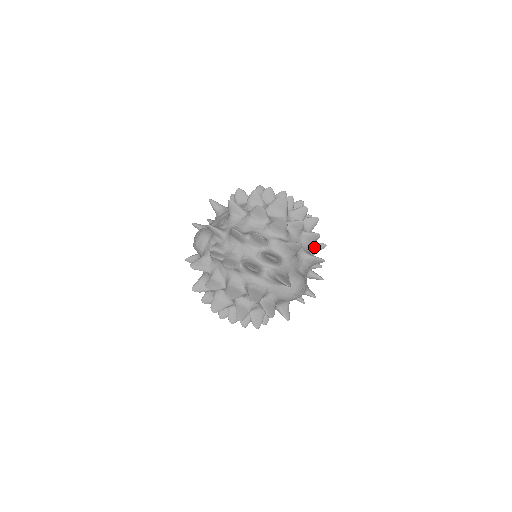
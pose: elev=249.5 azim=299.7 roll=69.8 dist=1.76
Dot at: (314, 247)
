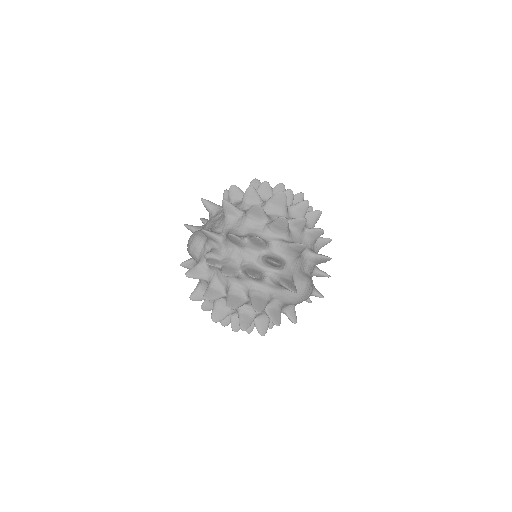
Dot at: (318, 243)
